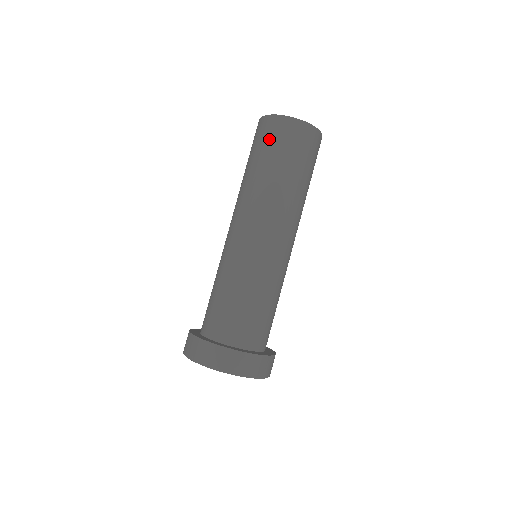
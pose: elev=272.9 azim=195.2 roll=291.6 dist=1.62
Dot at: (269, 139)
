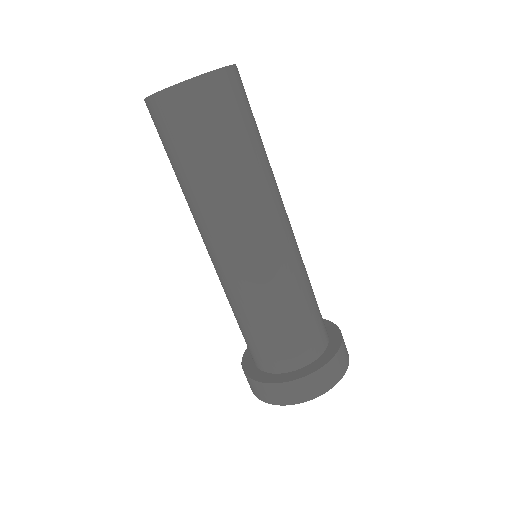
Dot at: (164, 134)
